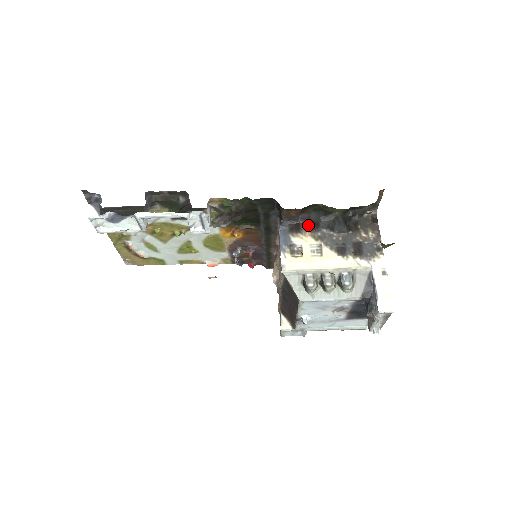
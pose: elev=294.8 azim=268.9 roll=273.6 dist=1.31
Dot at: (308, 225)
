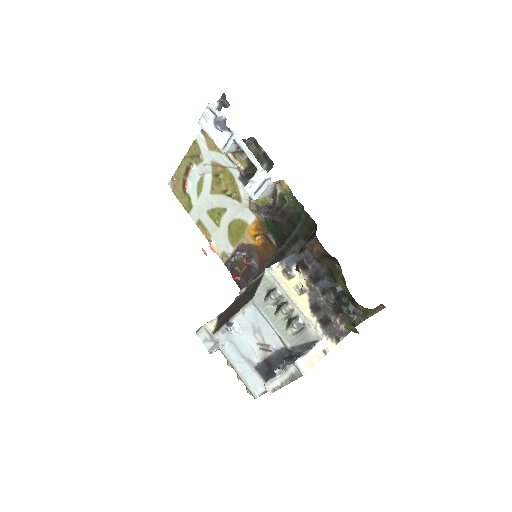
Dot at: (312, 274)
